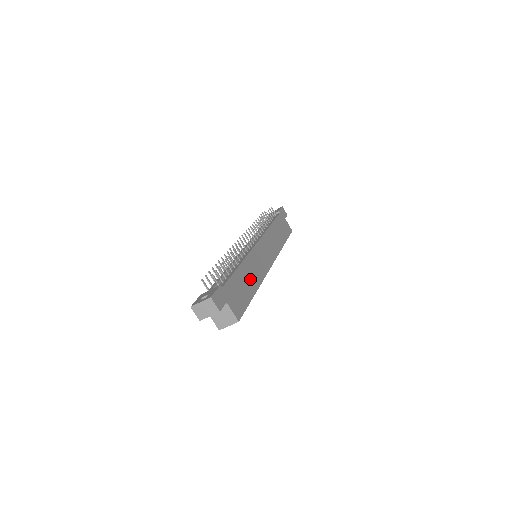
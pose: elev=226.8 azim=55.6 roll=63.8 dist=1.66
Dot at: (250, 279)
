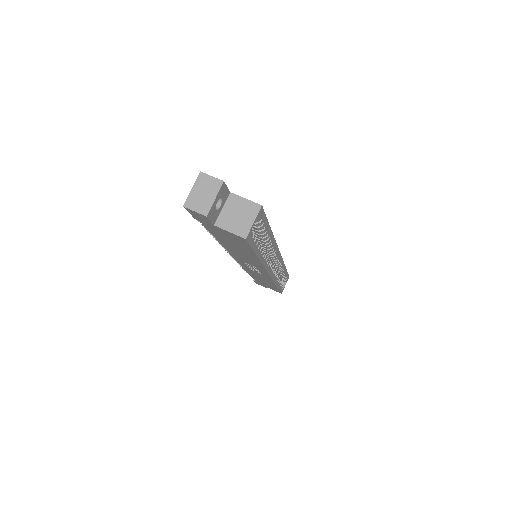
Dot at: occluded
